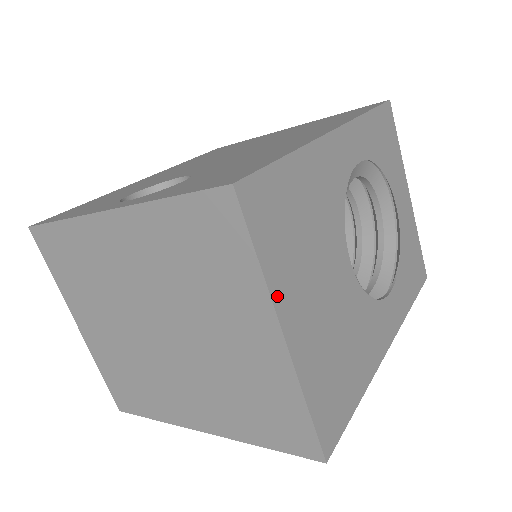
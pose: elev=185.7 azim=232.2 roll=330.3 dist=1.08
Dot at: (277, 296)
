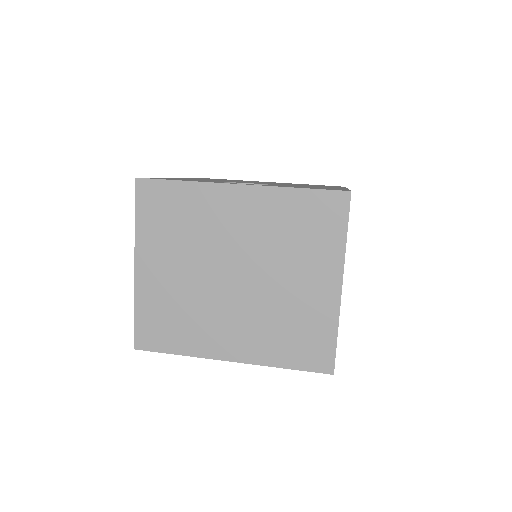
Dot at: (344, 261)
